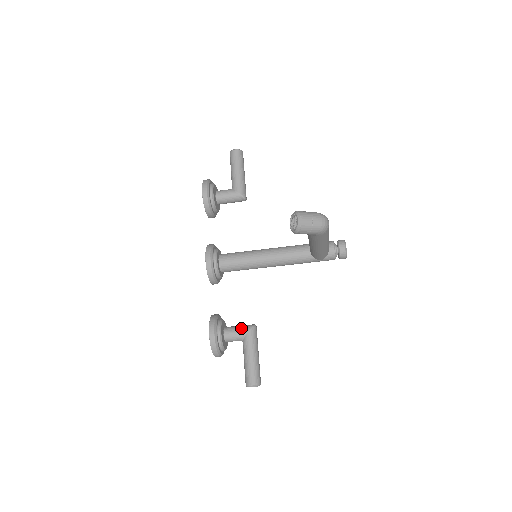
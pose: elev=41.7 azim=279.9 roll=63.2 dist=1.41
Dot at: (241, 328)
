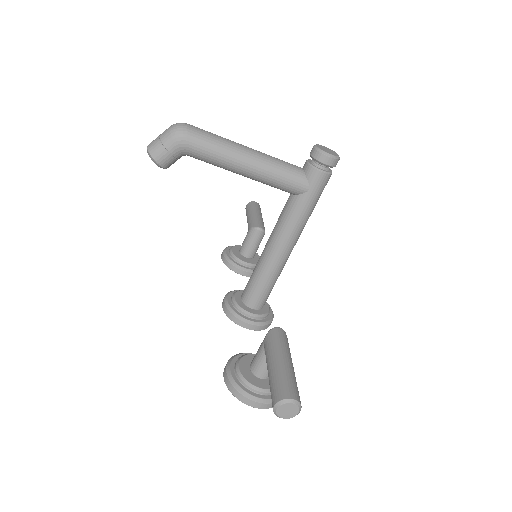
Dot at: (261, 343)
